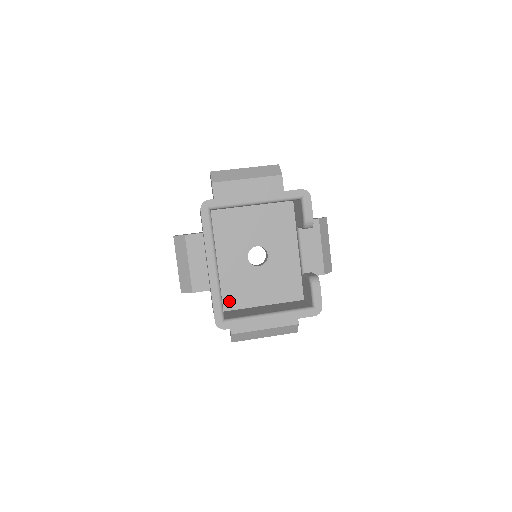
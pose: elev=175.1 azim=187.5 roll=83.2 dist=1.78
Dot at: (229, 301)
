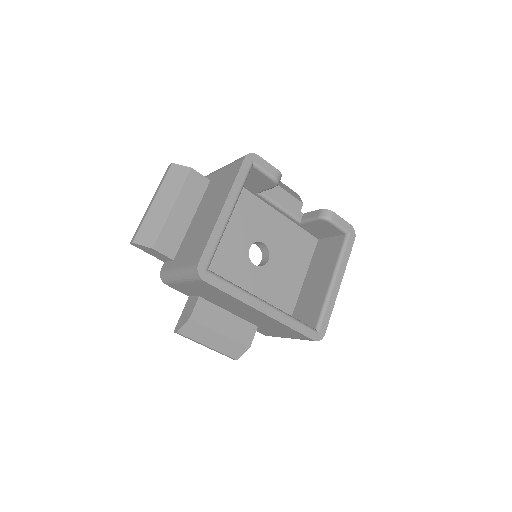
Dot at: occluded
